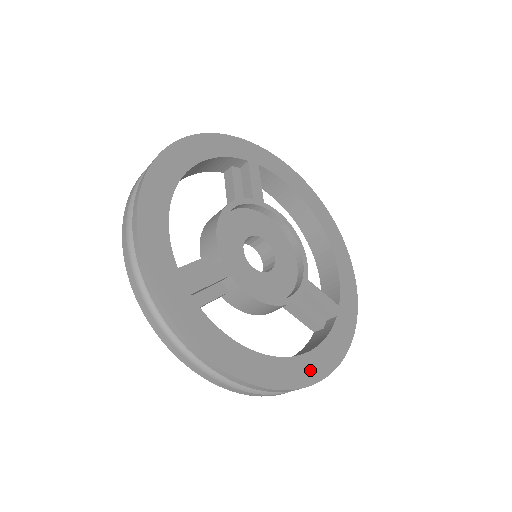
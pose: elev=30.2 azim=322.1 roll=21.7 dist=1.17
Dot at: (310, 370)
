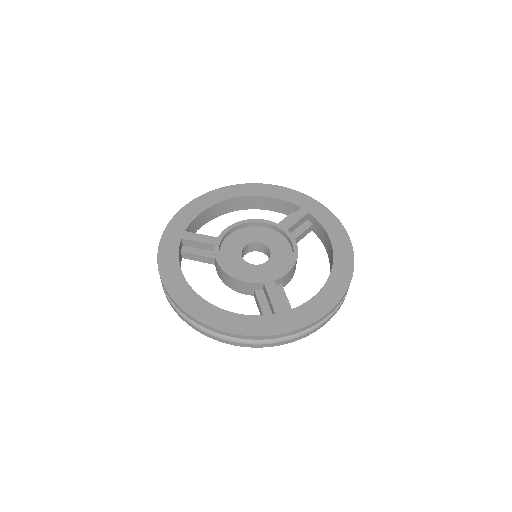
Dot at: (212, 317)
